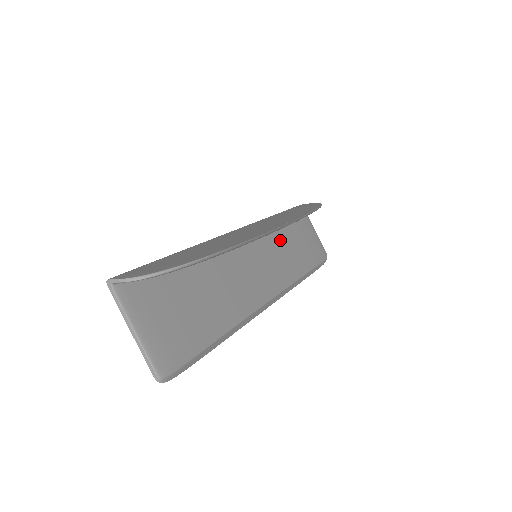
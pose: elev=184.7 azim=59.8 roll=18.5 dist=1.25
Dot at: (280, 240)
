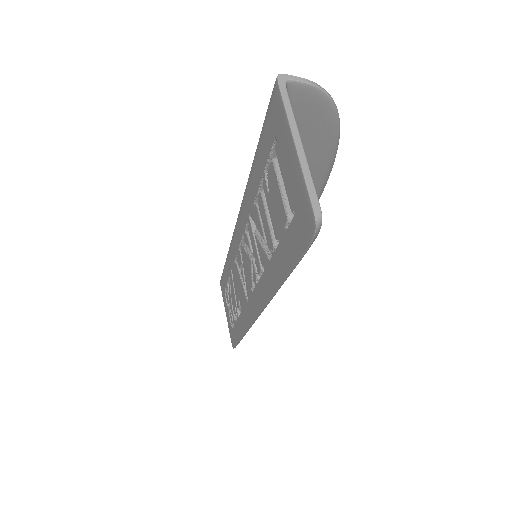
Dot at: occluded
